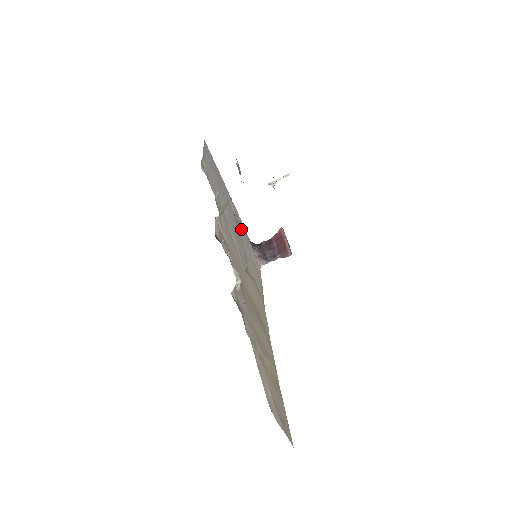
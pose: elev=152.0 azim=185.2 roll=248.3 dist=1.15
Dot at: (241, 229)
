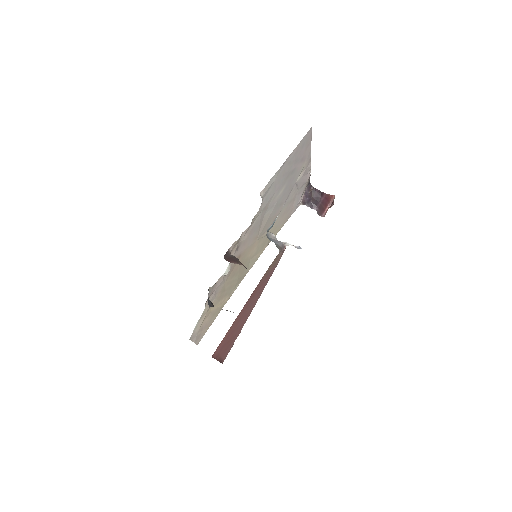
Dot at: (297, 189)
